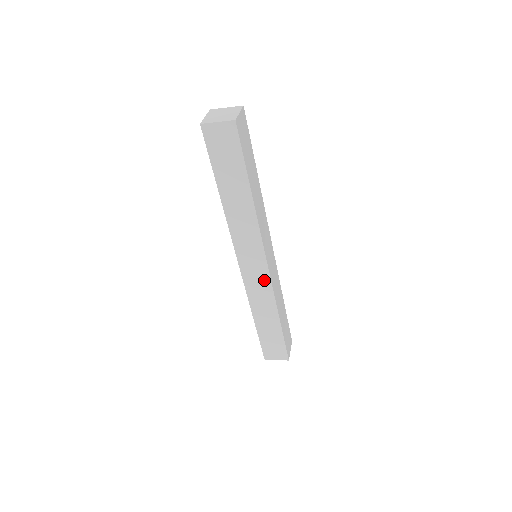
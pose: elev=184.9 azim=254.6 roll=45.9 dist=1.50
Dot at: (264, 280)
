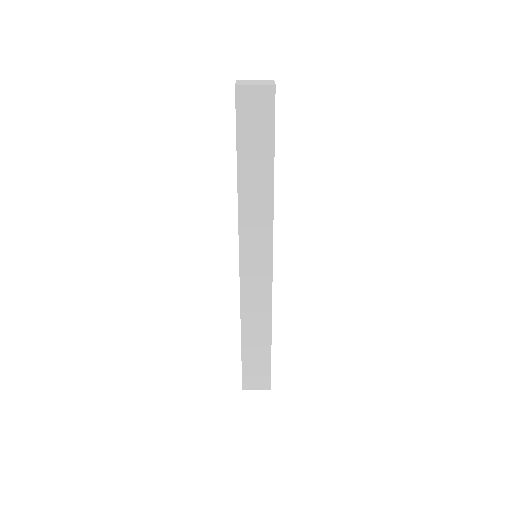
Dot at: (264, 283)
